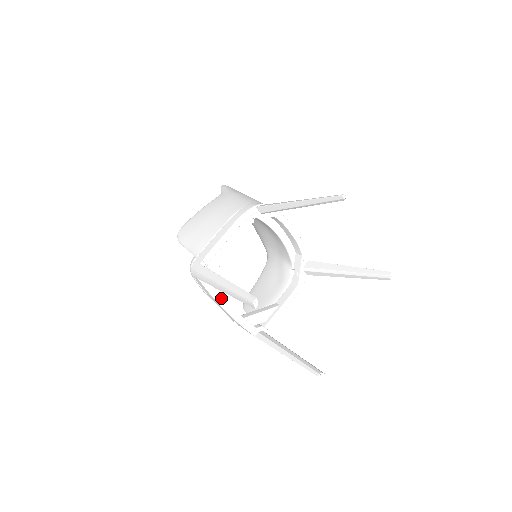
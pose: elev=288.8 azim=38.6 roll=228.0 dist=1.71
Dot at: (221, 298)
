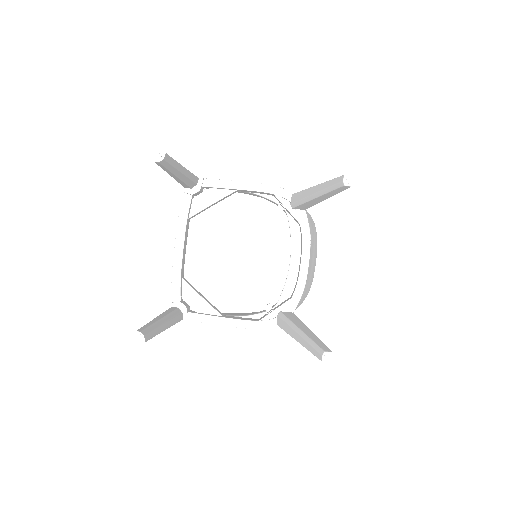
Dot at: (183, 229)
